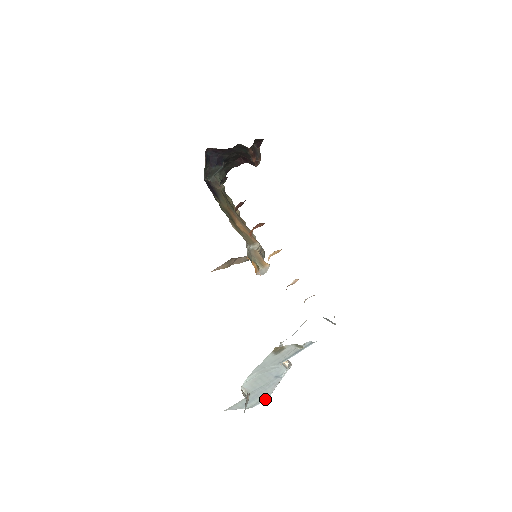
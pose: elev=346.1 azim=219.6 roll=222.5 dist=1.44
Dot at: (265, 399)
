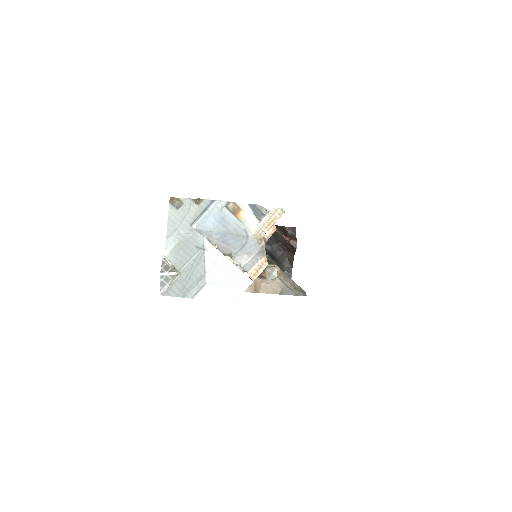
Dot at: (203, 286)
